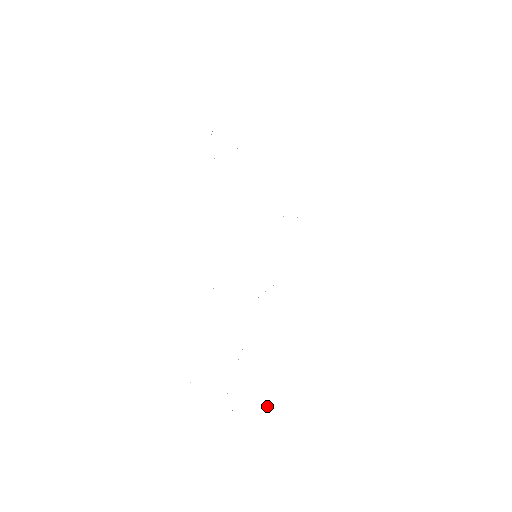
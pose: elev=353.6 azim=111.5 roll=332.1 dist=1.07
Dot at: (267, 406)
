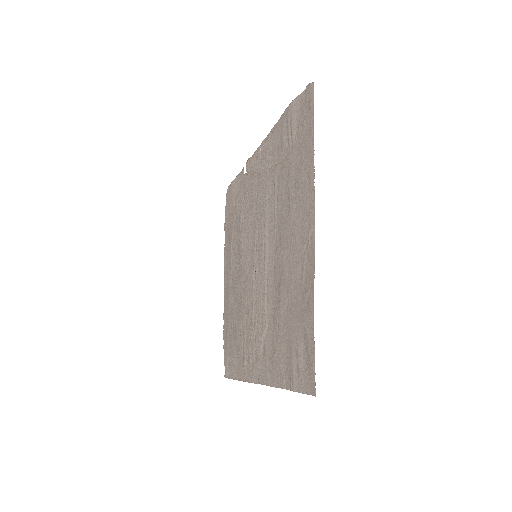
Dot at: (308, 358)
